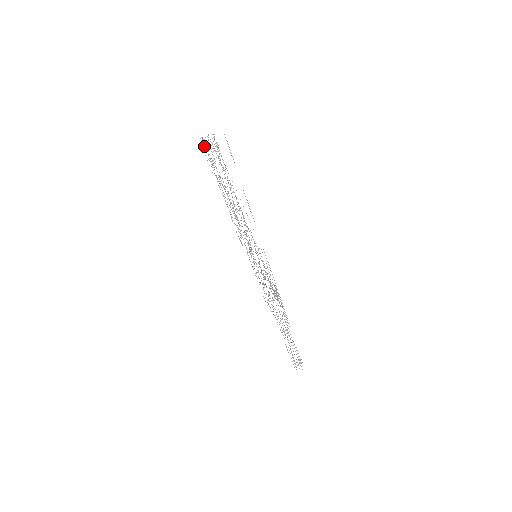
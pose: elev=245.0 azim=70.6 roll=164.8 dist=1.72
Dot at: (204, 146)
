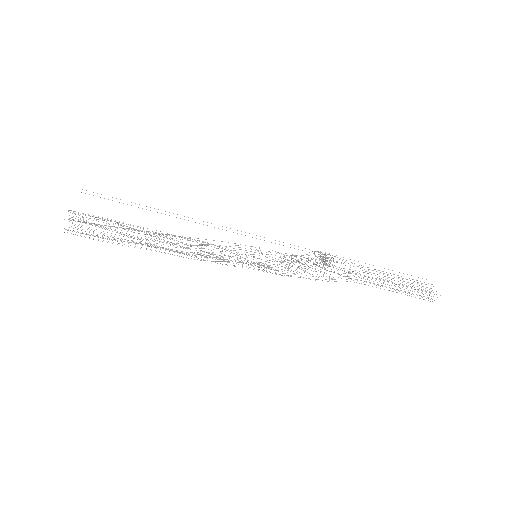
Dot at: occluded
